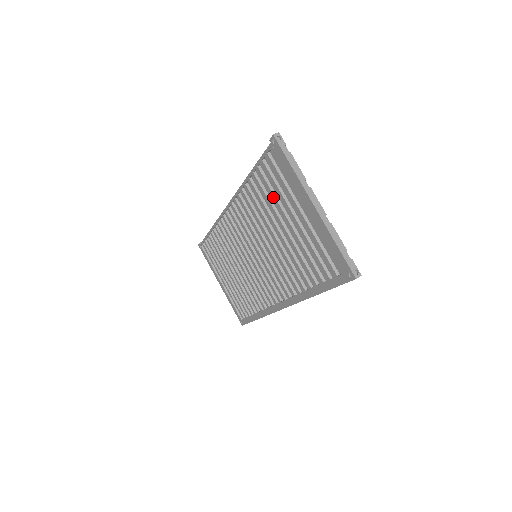
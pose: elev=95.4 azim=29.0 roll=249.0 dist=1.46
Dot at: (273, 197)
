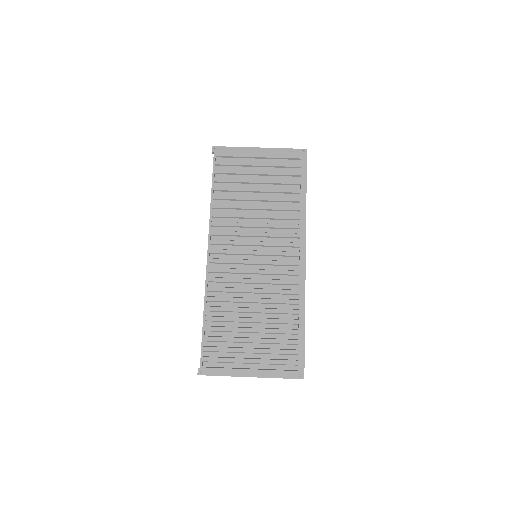
Dot at: (236, 180)
